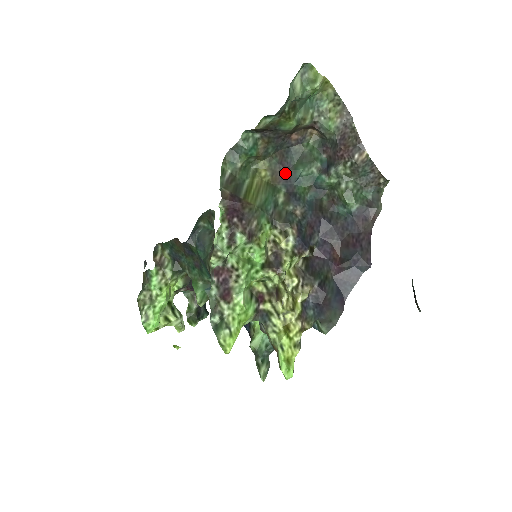
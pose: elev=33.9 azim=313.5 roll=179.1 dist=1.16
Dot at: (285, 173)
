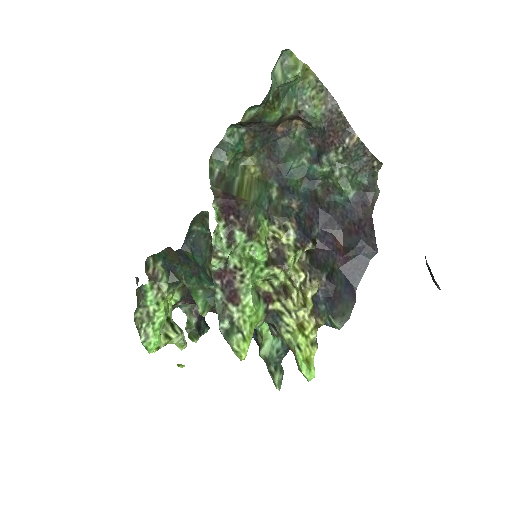
Dot at: (275, 167)
